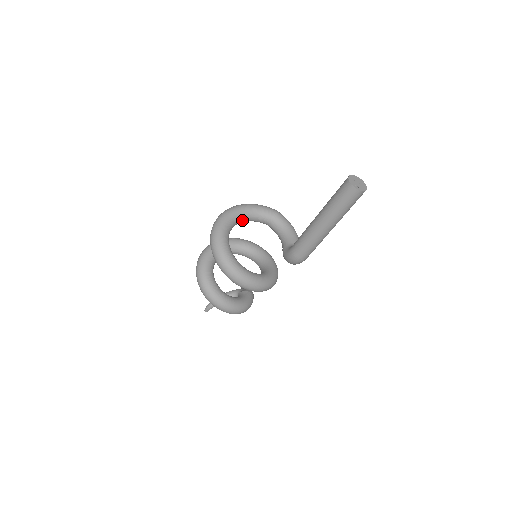
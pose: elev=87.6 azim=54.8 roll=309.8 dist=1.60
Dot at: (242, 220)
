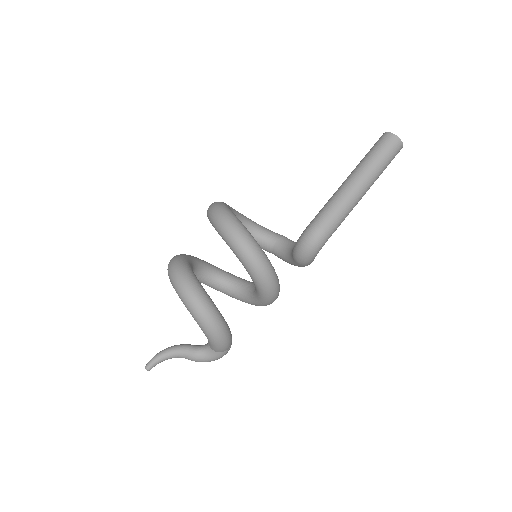
Dot at: (246, 227)
